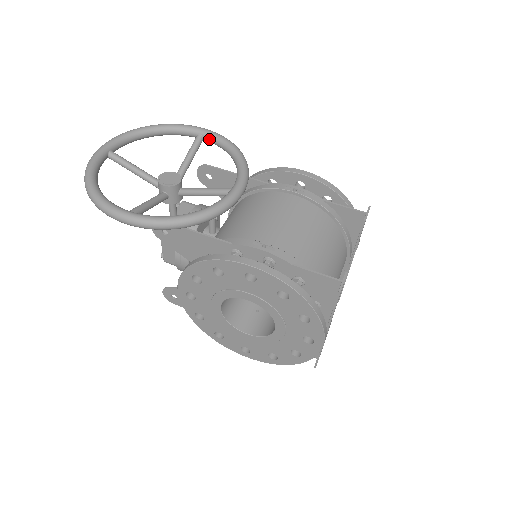
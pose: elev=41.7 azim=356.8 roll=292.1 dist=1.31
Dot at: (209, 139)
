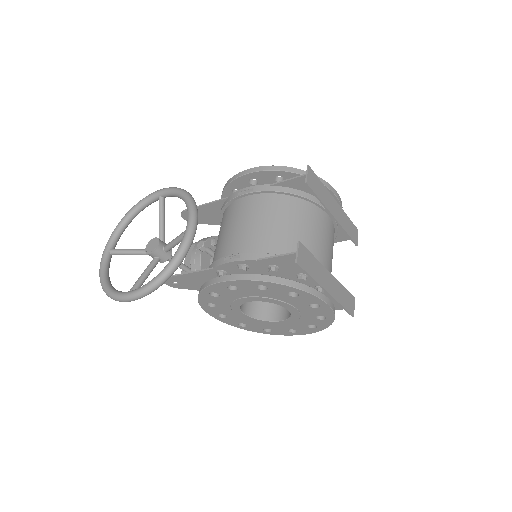
Dot at: (166, 196)
